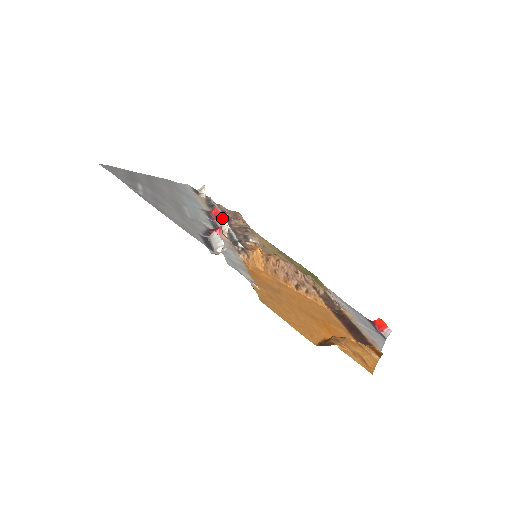
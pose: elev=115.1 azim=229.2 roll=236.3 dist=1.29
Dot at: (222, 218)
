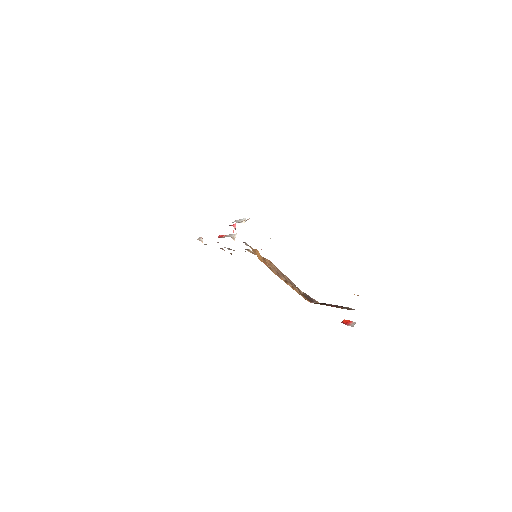
Dot at: occluded
